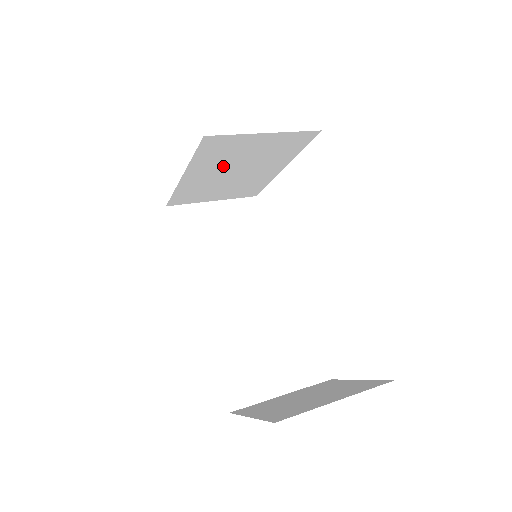
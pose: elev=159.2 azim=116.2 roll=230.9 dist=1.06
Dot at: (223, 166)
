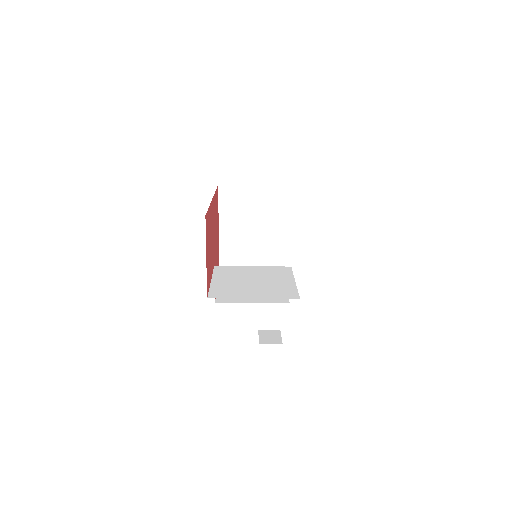
Dot at: (241, 223)
